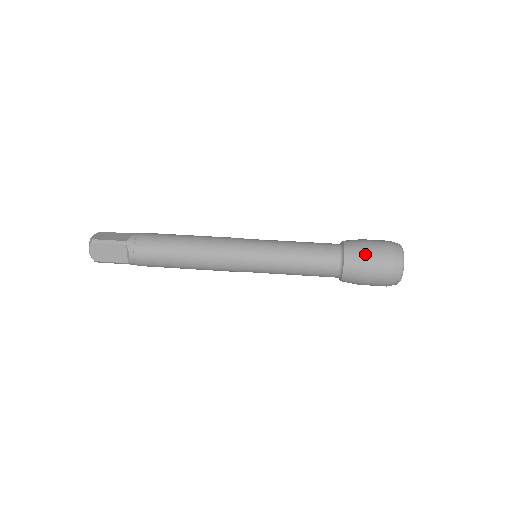
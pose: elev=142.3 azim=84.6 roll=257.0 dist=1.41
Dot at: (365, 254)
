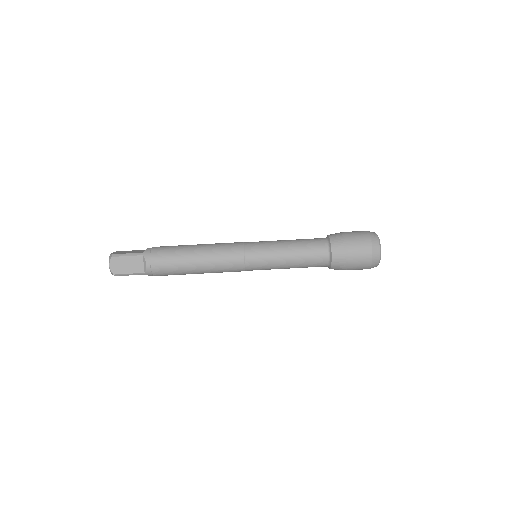
Dot at: (348, 267)
